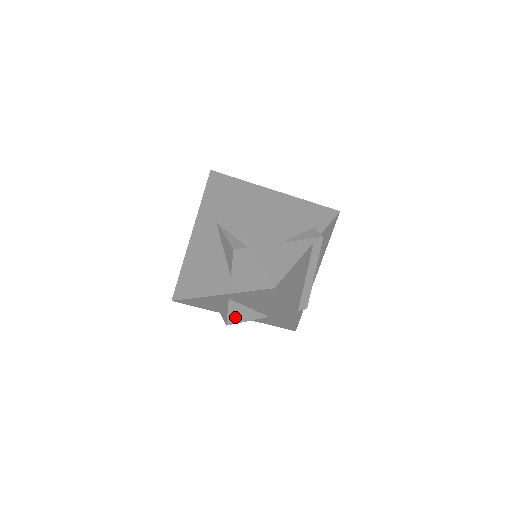
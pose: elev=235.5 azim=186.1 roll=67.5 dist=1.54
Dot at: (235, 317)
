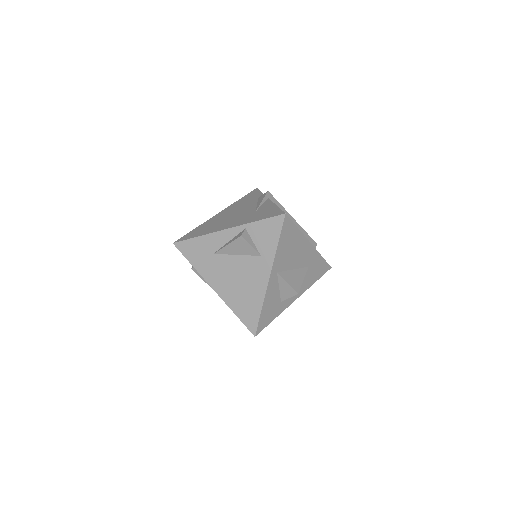
Dot at: (295, 283)
